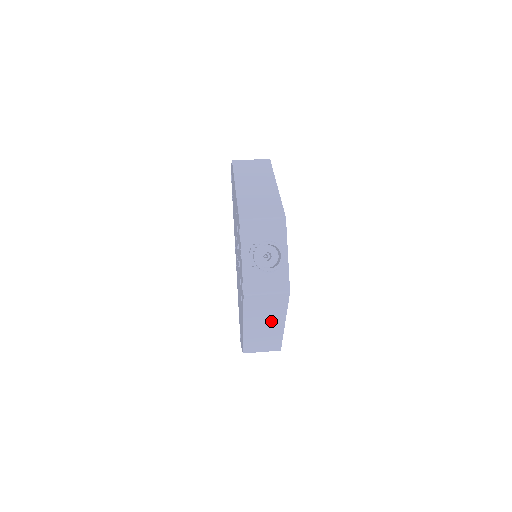
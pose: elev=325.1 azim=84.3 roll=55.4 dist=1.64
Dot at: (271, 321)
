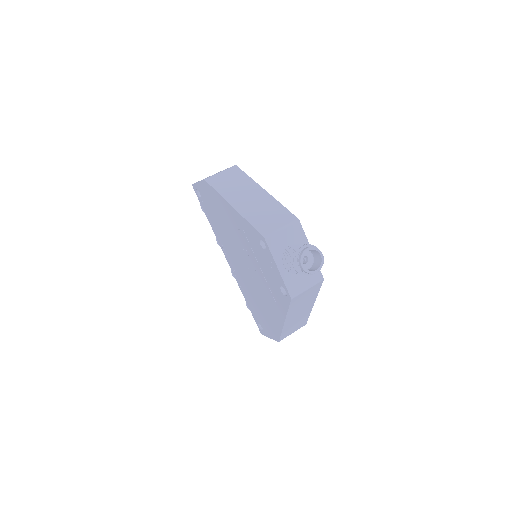
Dot at: (305, 307)
